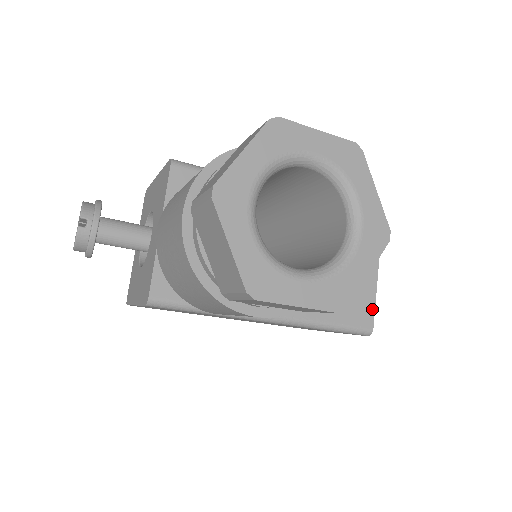
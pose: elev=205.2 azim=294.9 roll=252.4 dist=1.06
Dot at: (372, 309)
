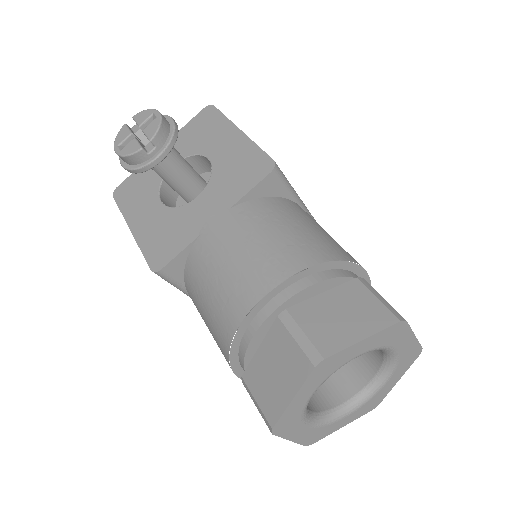
Dot at: occluded
